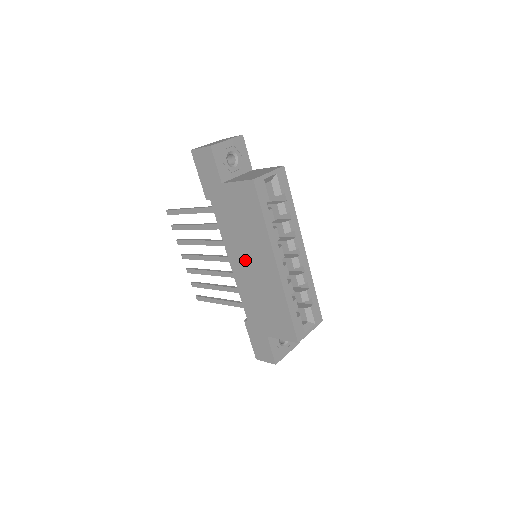
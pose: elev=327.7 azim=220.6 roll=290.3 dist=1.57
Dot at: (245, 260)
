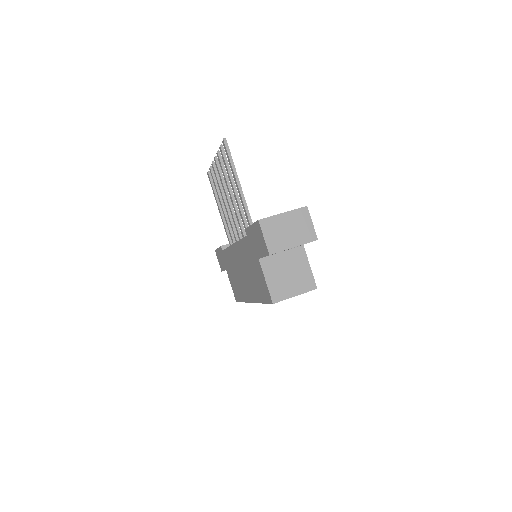
Dot at: (241, 266)
